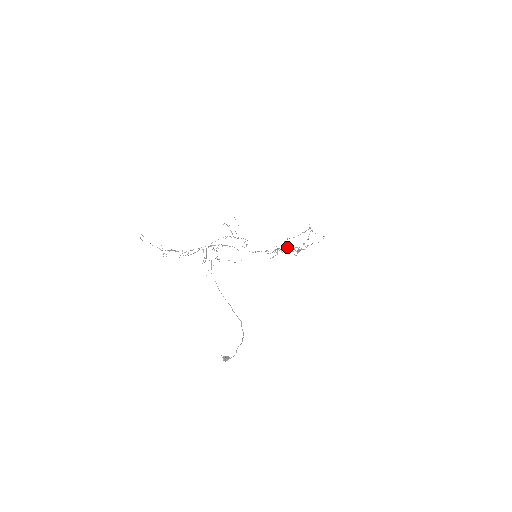
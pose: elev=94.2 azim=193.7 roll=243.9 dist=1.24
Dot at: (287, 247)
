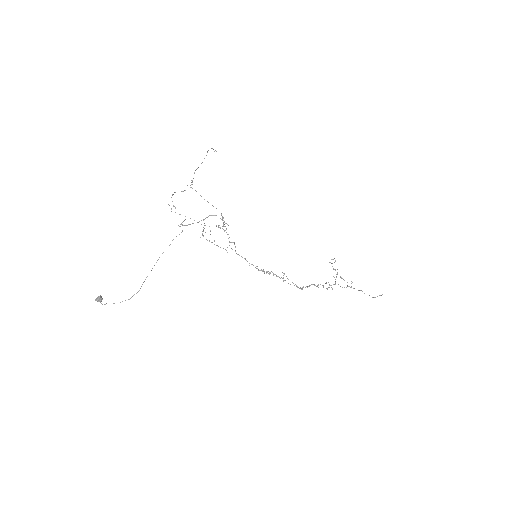
Dot at: (283, 278)
